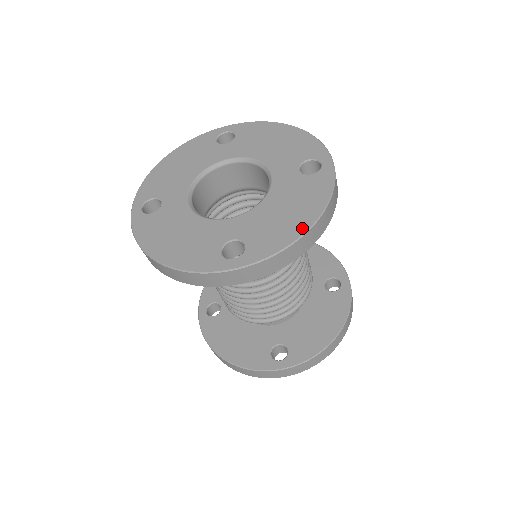
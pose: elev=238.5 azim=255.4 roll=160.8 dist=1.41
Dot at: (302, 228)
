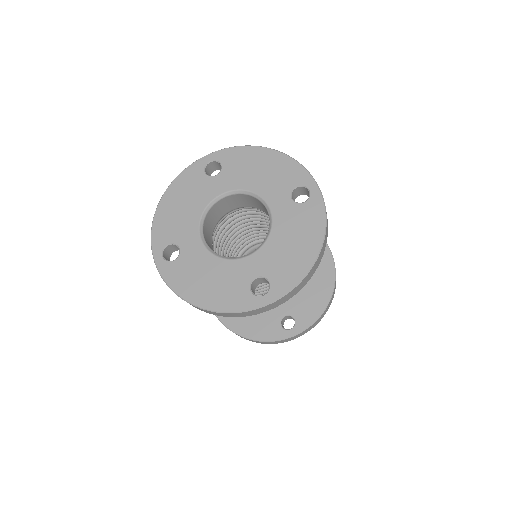
Dot at: (311, 258)
